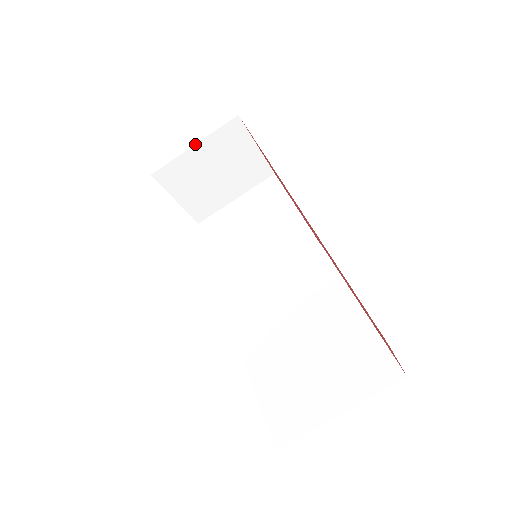
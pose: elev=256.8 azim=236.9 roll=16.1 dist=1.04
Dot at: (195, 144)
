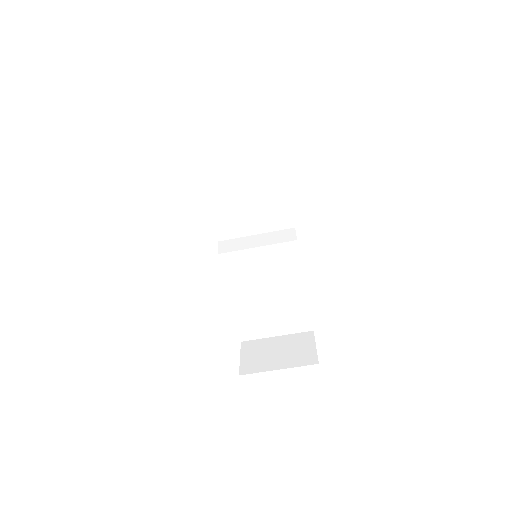
Dot at: occluded
